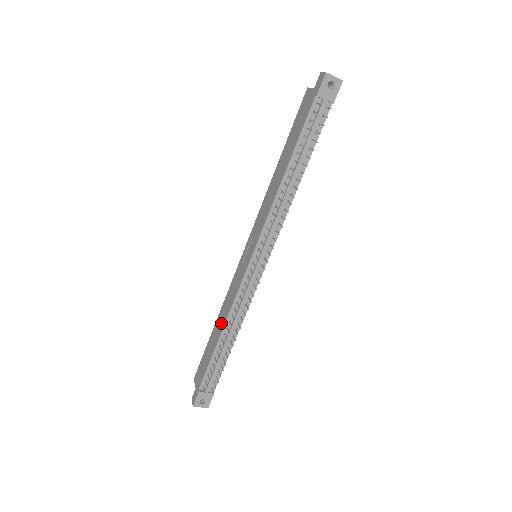
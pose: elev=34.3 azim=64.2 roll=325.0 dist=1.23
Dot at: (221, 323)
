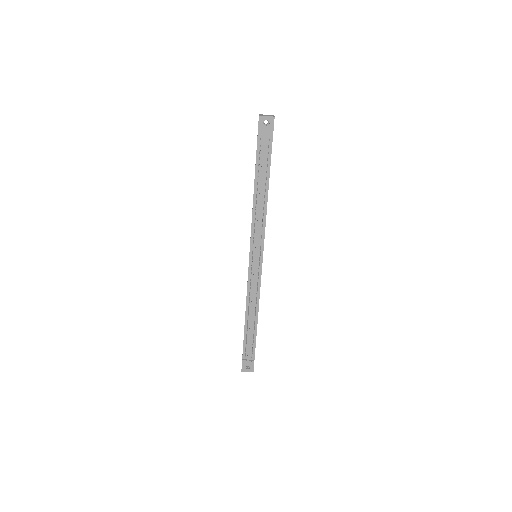
Dot at: occluded
